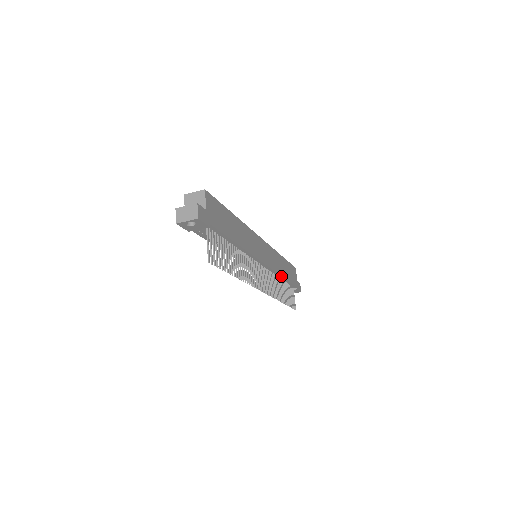
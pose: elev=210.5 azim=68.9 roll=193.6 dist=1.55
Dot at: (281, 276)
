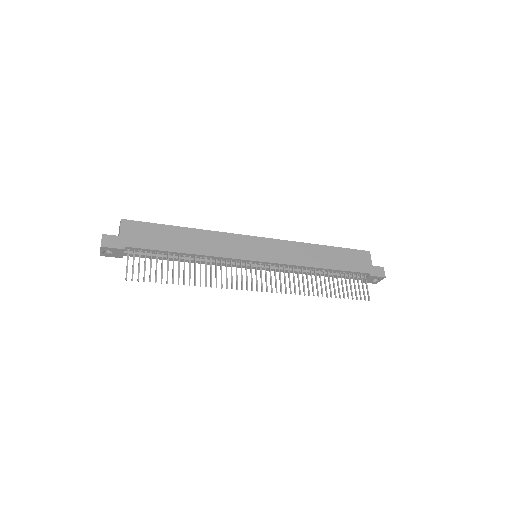
Dot at: (315, 267)
